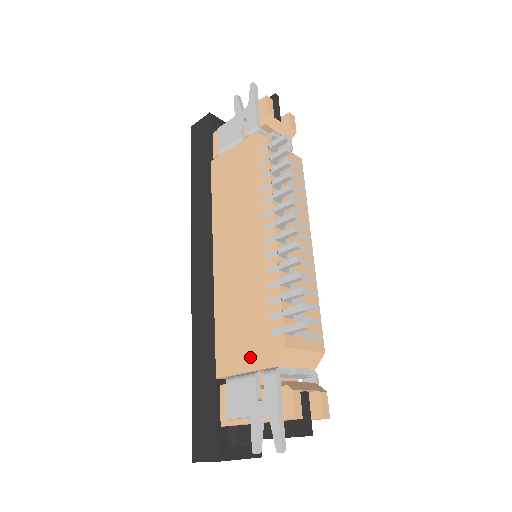
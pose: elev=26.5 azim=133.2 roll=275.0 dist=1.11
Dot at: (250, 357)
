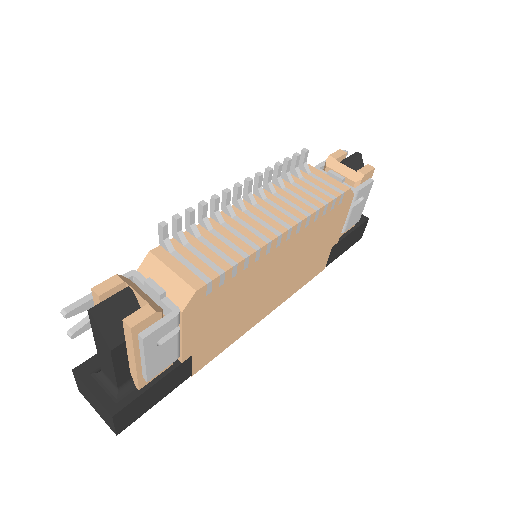
Dot at: occluded
